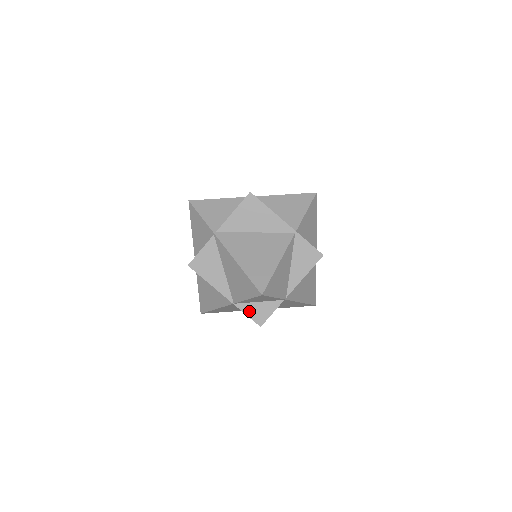
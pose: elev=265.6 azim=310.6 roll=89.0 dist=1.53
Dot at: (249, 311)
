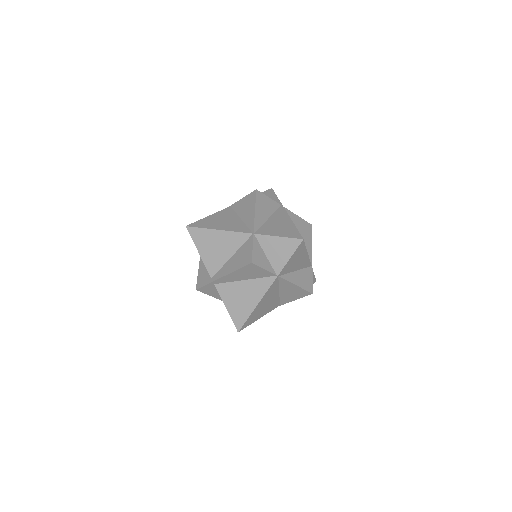
Dot at: (256, 248)
